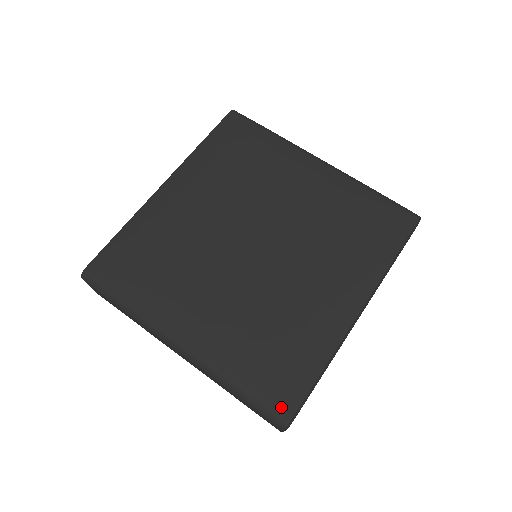
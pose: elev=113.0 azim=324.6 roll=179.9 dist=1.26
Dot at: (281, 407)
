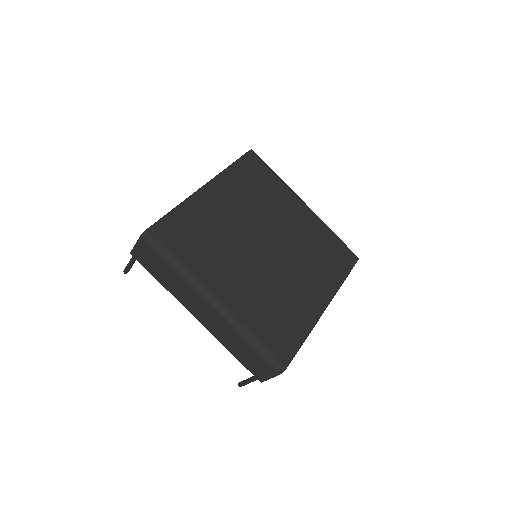
Dot at: (281, 357)
